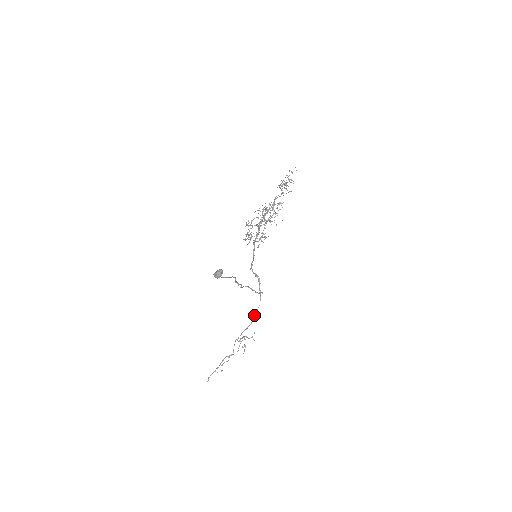
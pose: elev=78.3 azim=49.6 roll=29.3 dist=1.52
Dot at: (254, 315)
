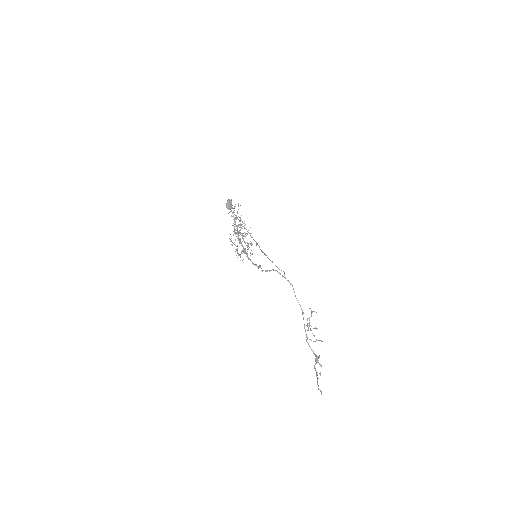
Dot at: occluded
